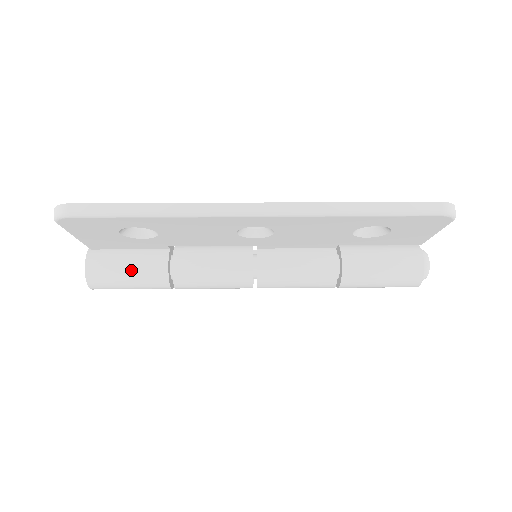
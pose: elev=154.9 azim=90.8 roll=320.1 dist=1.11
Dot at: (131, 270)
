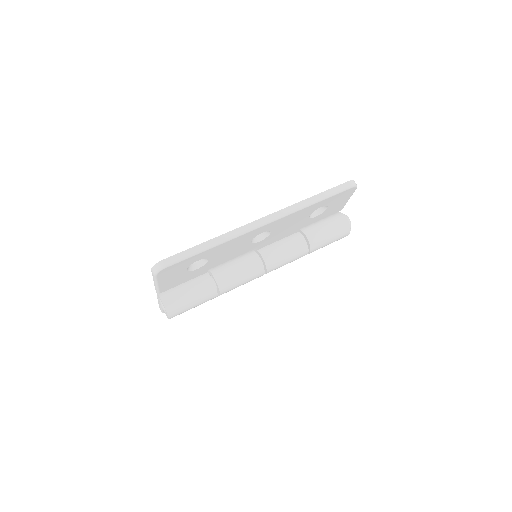
Dot at: (192, 294)
